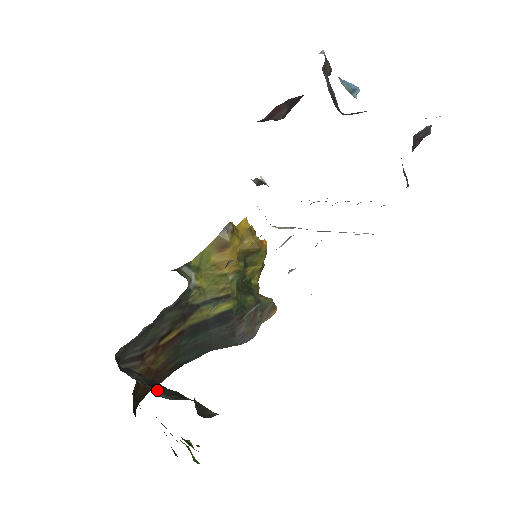
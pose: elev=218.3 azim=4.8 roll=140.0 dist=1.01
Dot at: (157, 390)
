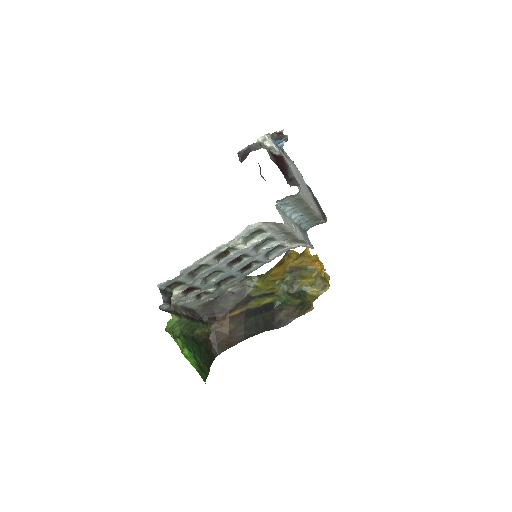
Dot at: (184, 316)
